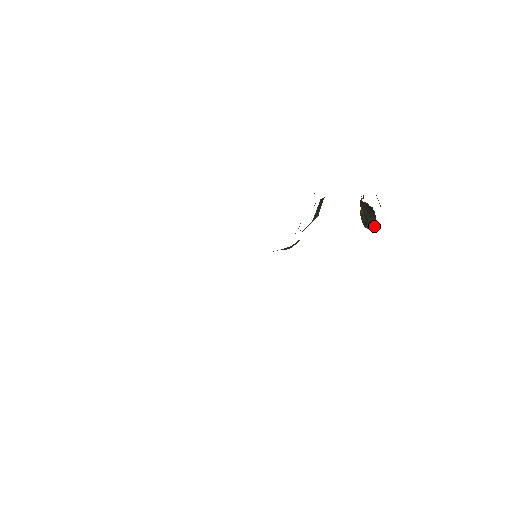
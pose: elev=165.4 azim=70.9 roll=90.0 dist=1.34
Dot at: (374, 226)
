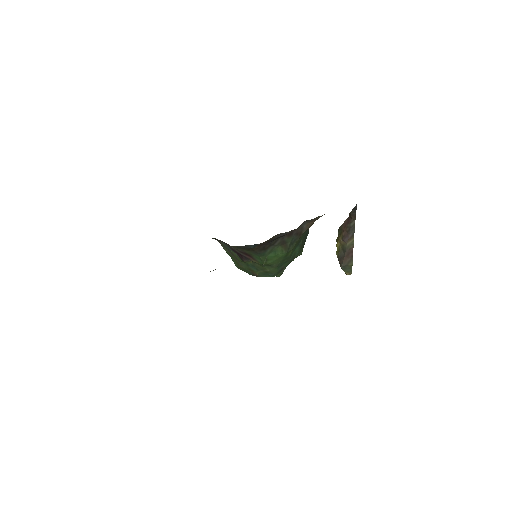
Dot at: (350, 258)
